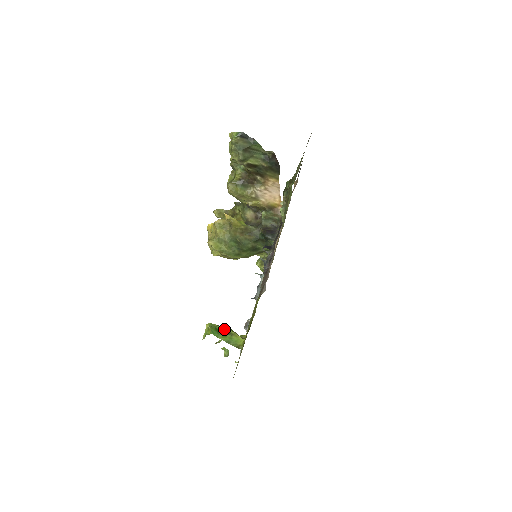
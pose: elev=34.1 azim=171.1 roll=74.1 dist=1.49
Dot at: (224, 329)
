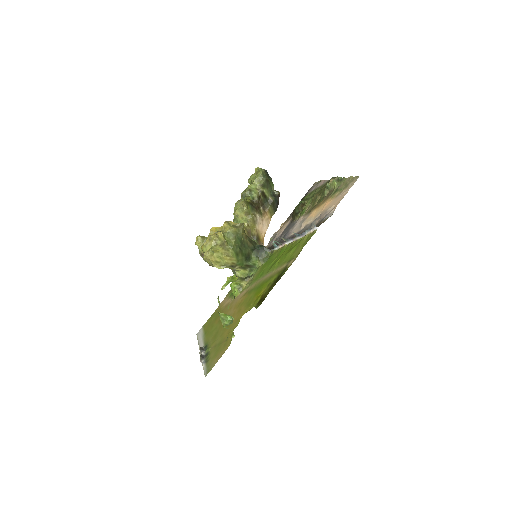
Dot at: occluded
